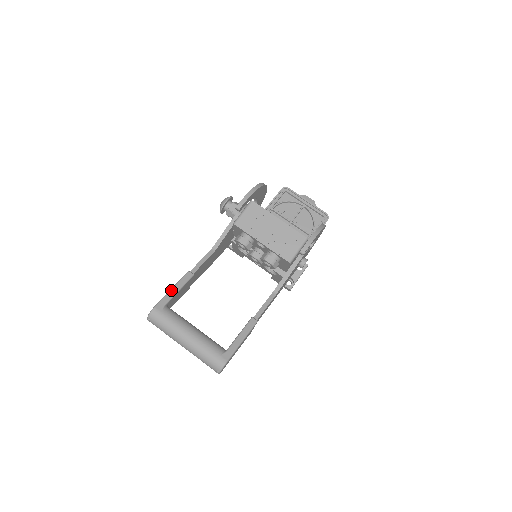
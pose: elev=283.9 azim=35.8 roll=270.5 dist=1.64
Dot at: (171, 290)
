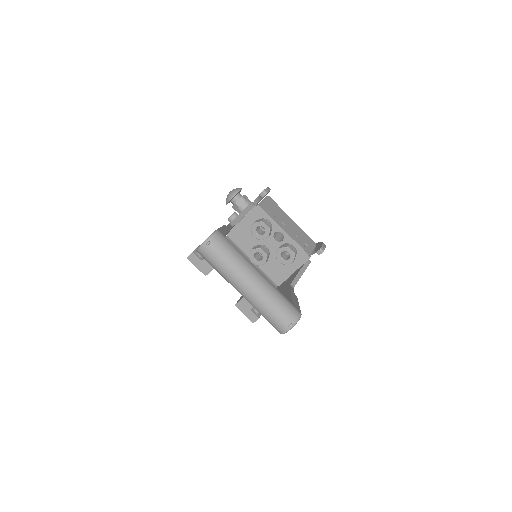
Dot at: (222, 227)
